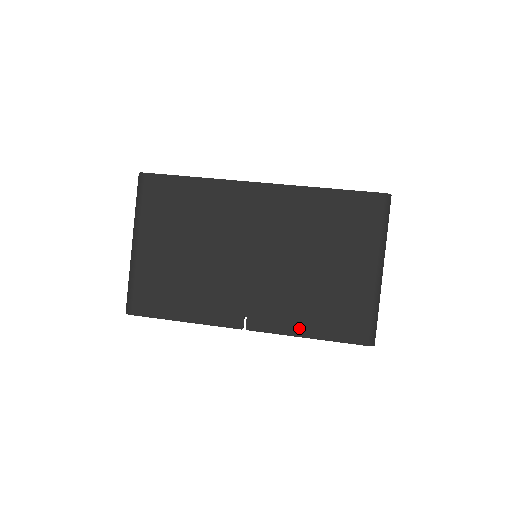
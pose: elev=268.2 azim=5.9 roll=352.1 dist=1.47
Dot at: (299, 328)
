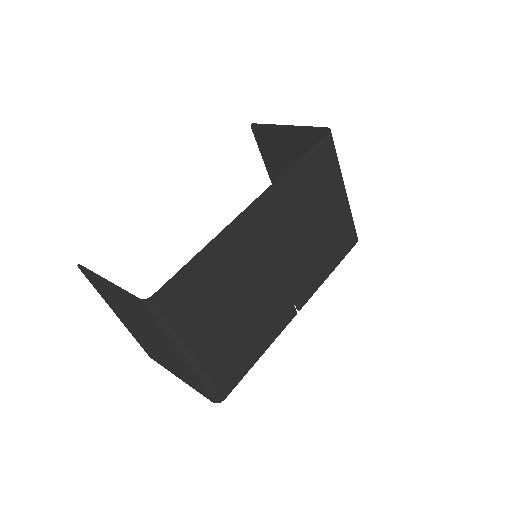
Dot at: (324, 274)
